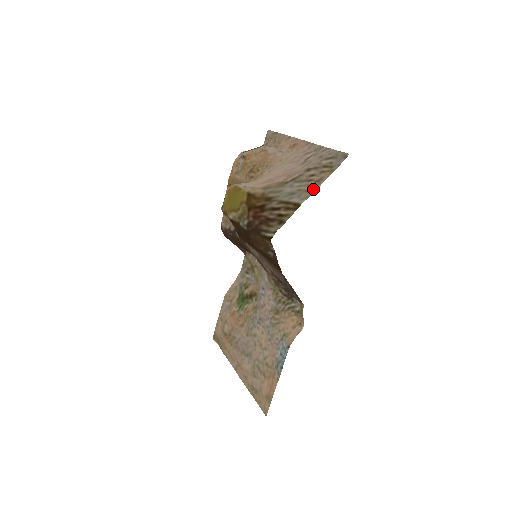
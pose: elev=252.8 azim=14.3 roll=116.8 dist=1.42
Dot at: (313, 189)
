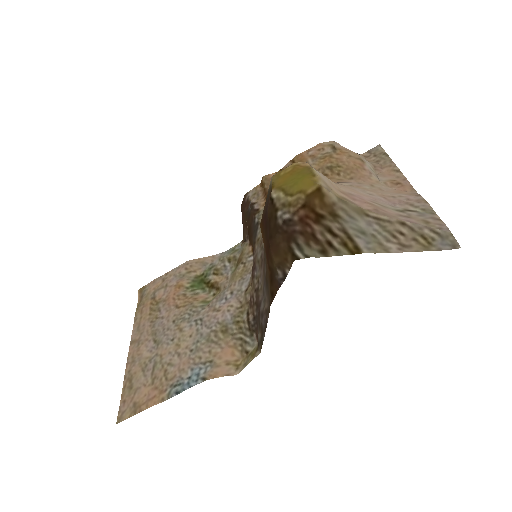
Dot at: (390, 249)
